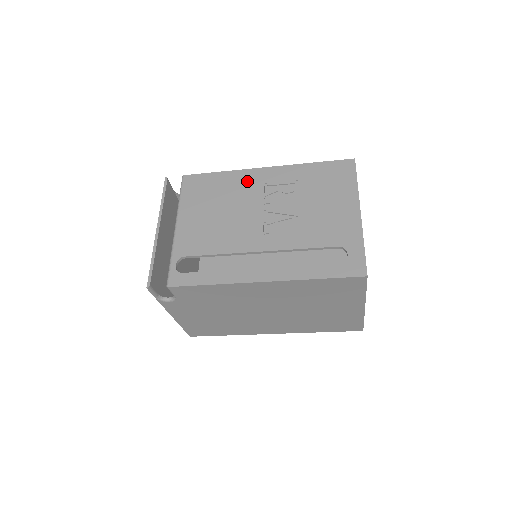
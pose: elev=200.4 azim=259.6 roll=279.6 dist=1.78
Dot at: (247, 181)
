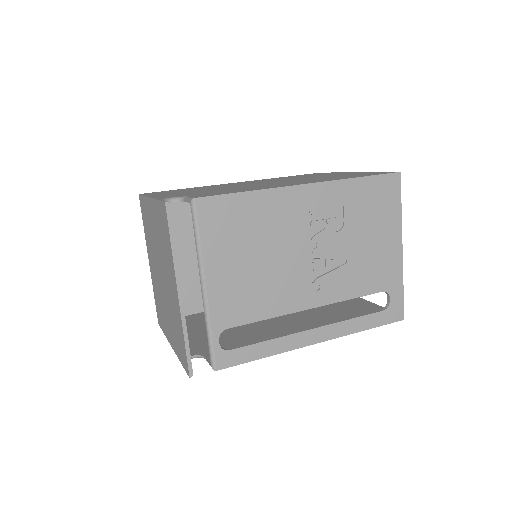
Dot at: (286, 208)
